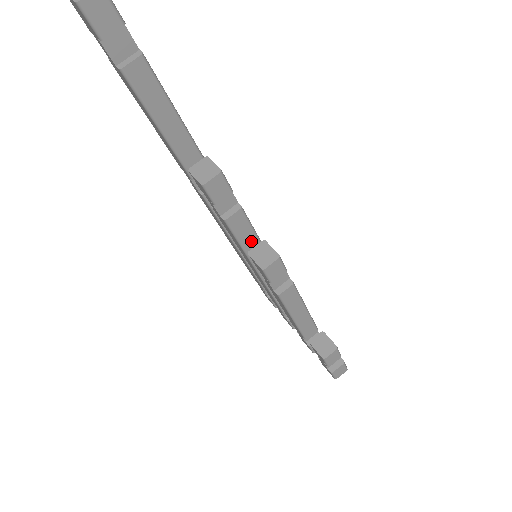
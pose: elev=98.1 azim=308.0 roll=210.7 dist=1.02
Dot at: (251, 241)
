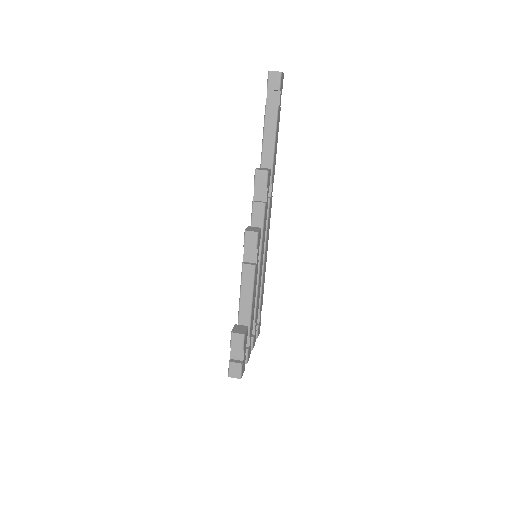
Dot at: occluded
